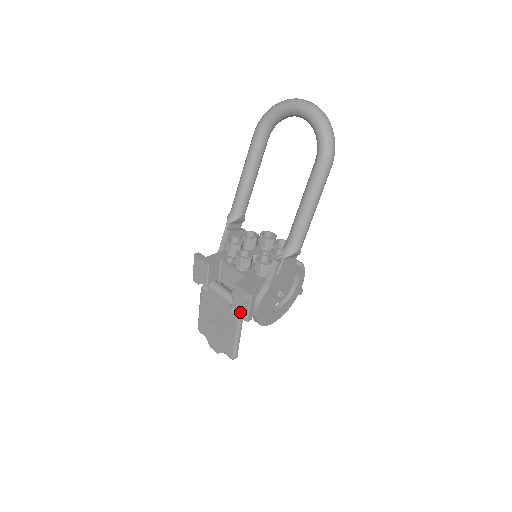
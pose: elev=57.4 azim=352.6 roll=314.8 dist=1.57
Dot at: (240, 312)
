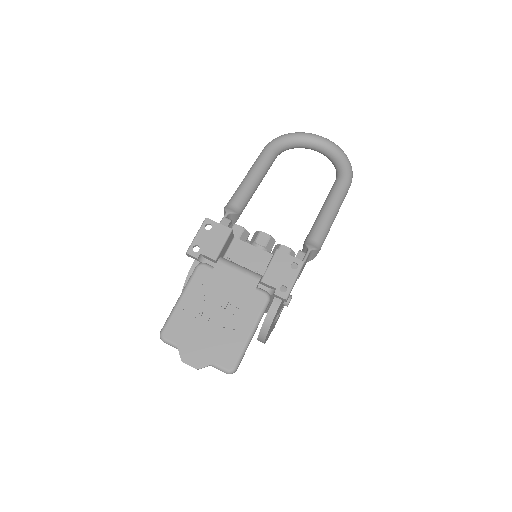
Dot at: (277, 287)
